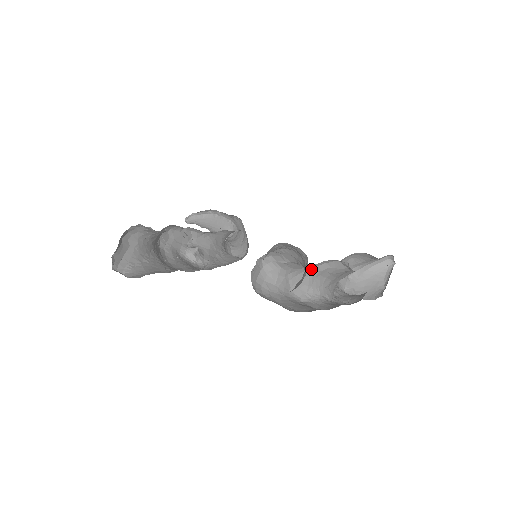
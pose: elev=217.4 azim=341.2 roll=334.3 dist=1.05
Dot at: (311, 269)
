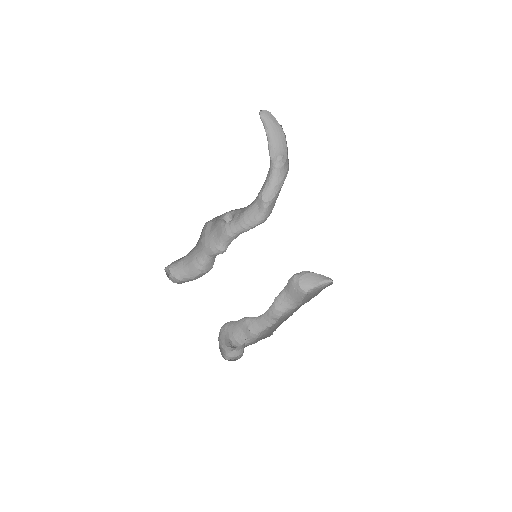
Dot at: occluded
